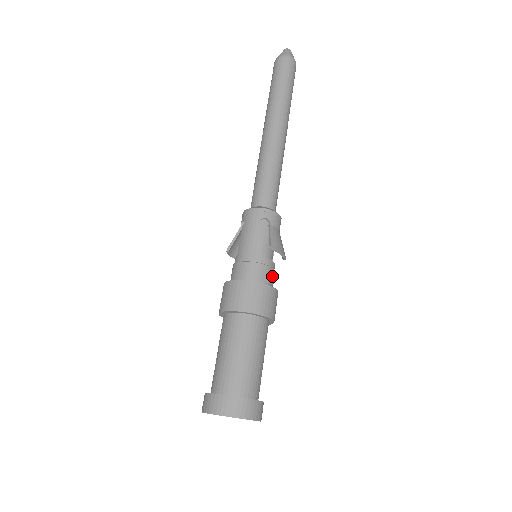
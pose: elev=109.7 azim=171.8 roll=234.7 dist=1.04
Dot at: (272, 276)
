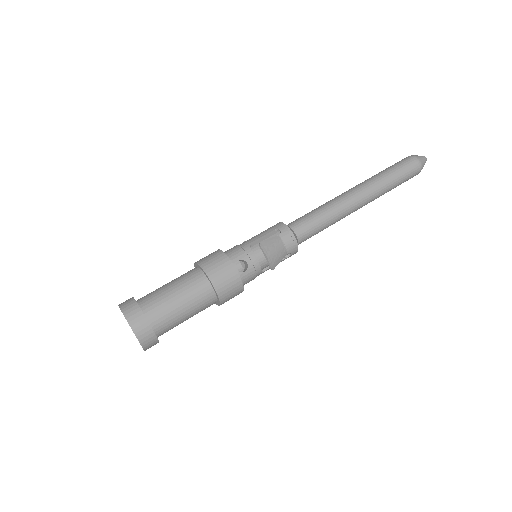
Dot at: (247, 268)
